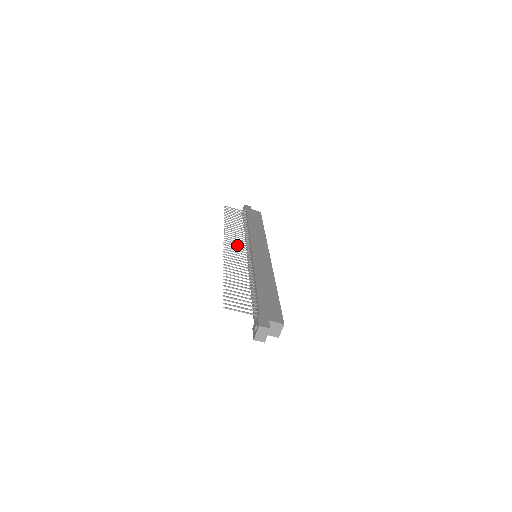
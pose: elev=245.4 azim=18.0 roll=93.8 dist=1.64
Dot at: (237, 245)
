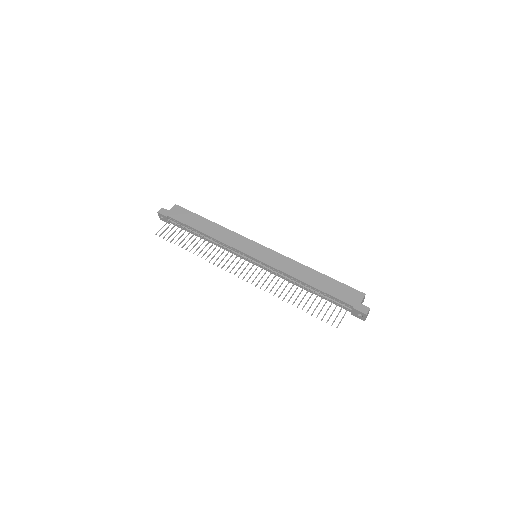
Dot at: (241, 265)
